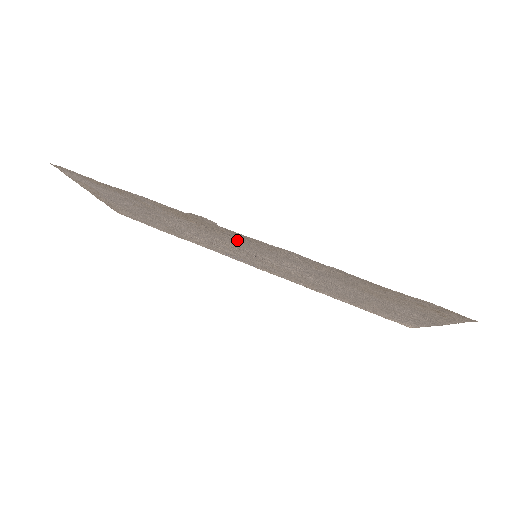
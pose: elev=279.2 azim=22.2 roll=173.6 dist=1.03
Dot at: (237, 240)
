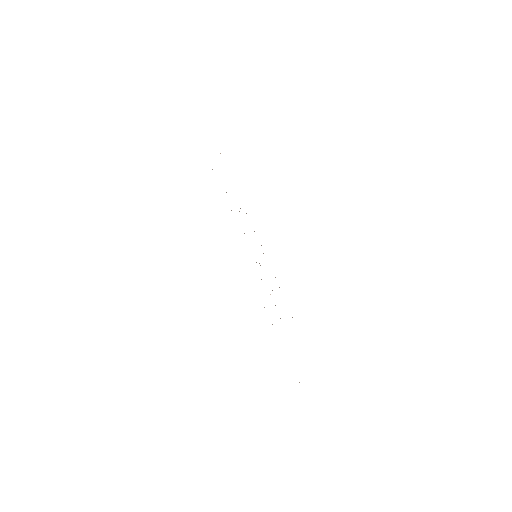
Dot at: occluded
